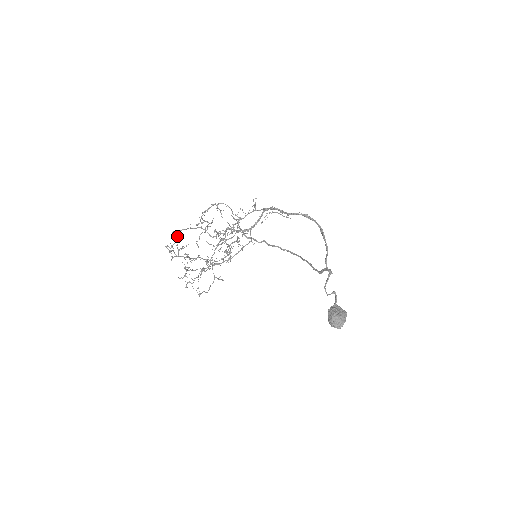
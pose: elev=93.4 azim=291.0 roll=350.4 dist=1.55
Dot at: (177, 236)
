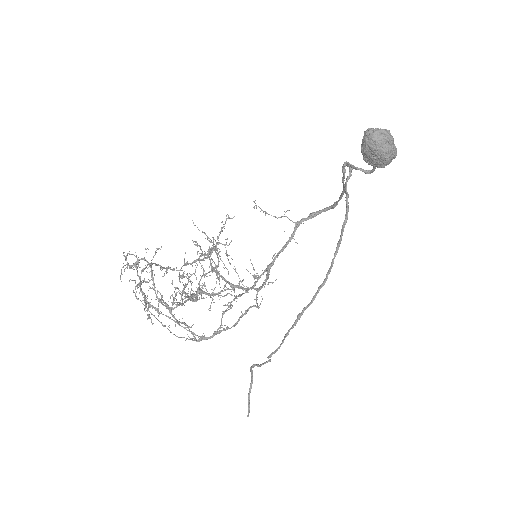
Dot at: (142, 280)
